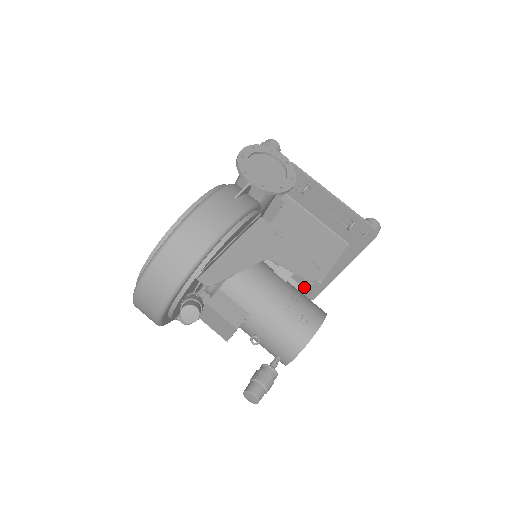
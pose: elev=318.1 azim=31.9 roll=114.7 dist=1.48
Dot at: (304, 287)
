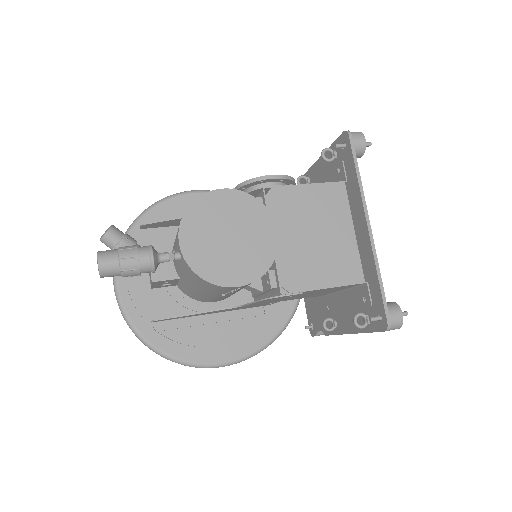
Dot at: occluded
